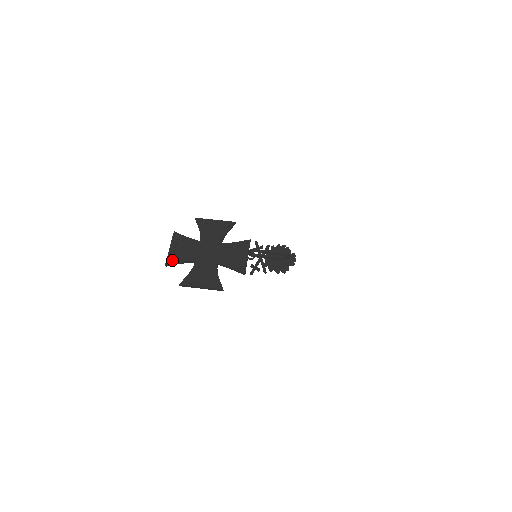
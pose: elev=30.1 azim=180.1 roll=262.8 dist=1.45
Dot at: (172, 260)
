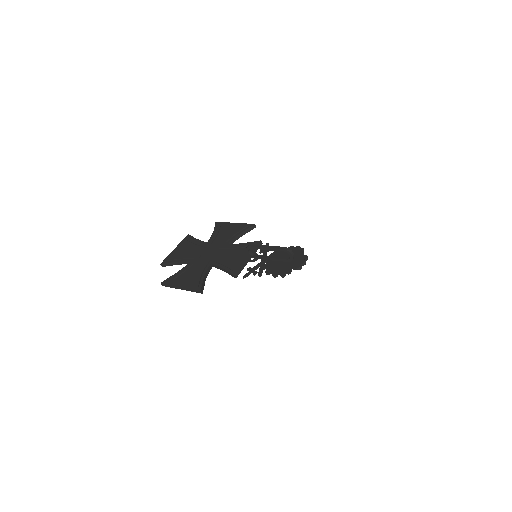
Dot at: (169, 259)
